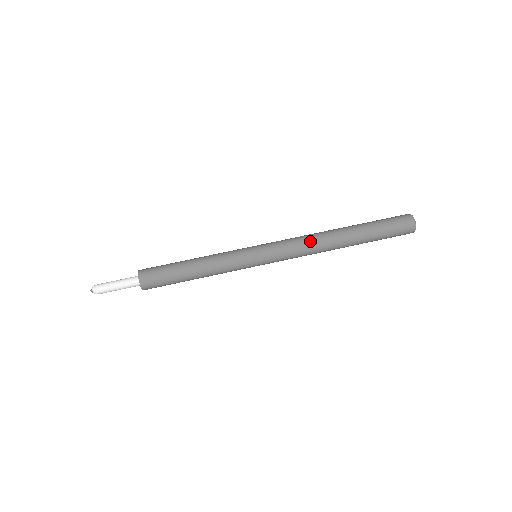
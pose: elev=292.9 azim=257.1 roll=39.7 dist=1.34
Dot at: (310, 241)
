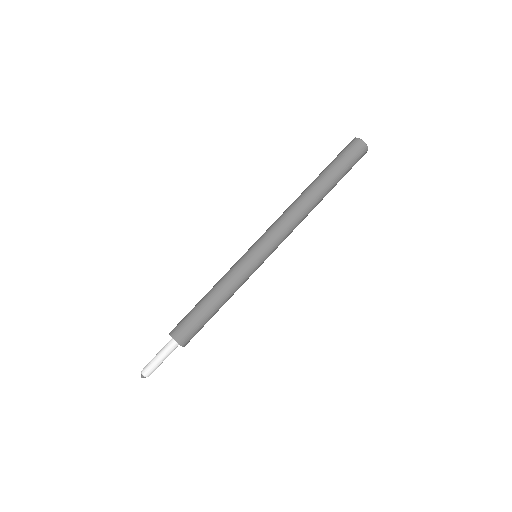
Dot at: (297, 219)
